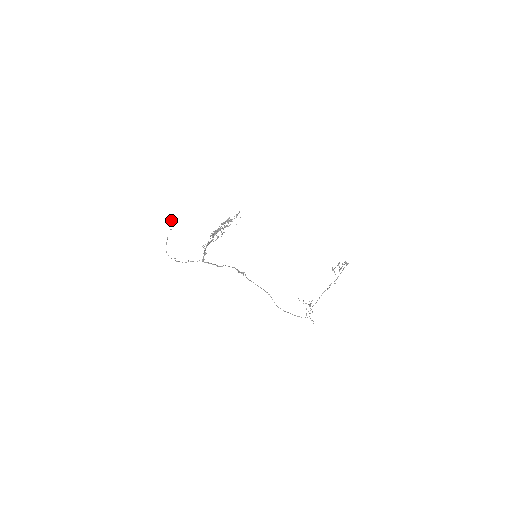
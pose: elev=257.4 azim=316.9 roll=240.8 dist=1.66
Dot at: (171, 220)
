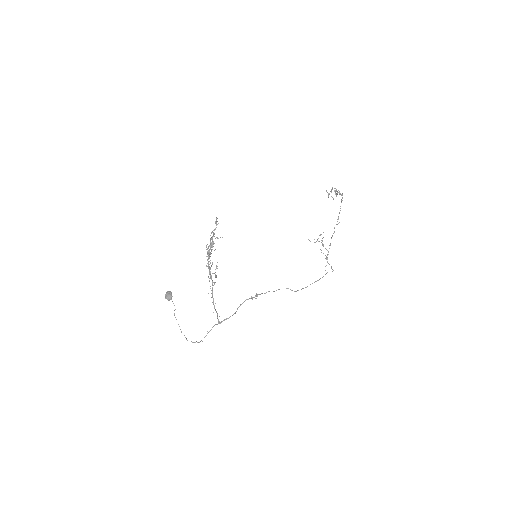
Dot at: (169, 300)
